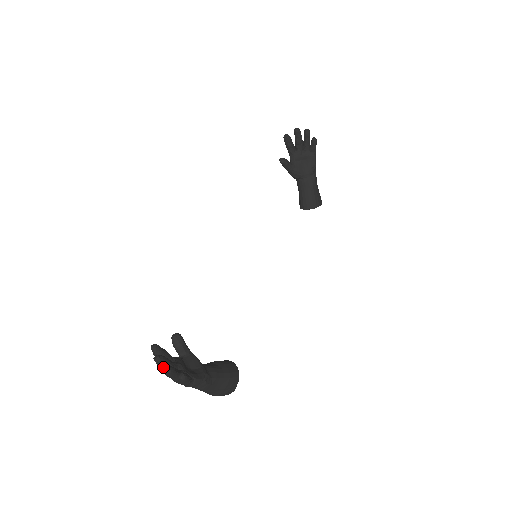
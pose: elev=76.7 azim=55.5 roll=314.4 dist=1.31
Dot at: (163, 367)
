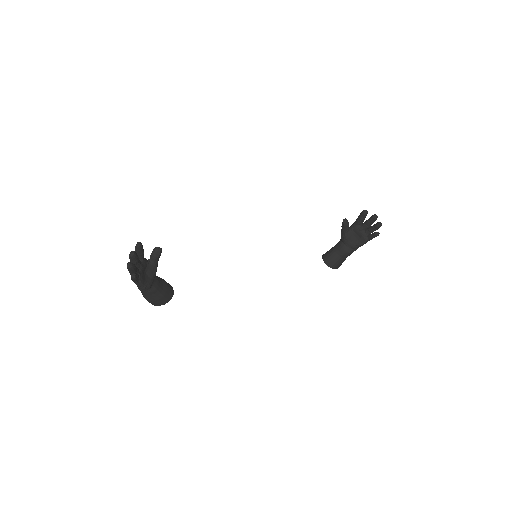
Dot at: (131, 260)
